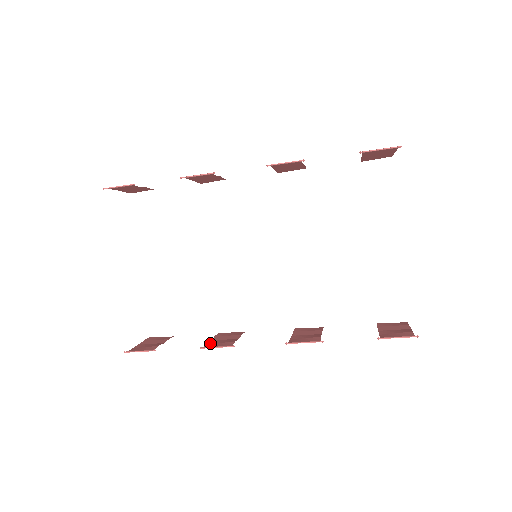
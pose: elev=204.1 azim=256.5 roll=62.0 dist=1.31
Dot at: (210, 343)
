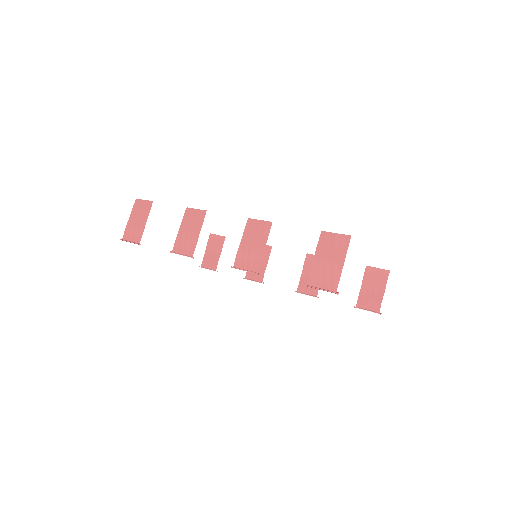
Dot at: occluded
